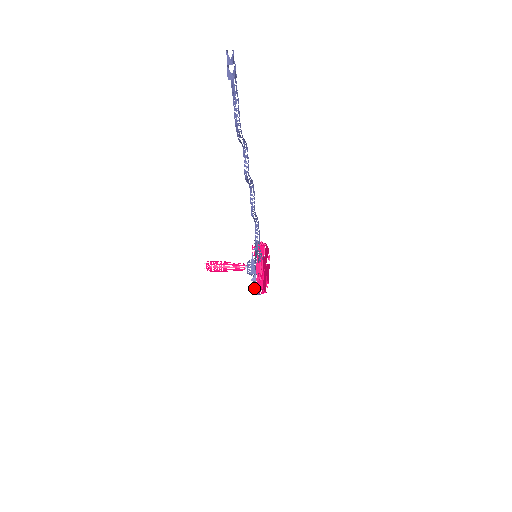
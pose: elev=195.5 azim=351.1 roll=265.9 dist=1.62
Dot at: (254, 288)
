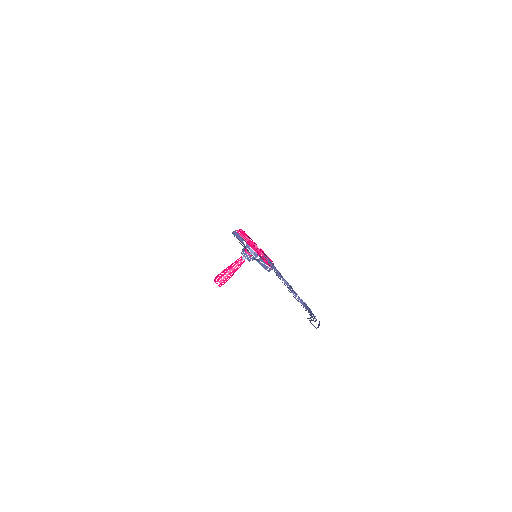
Dot at: occluded
